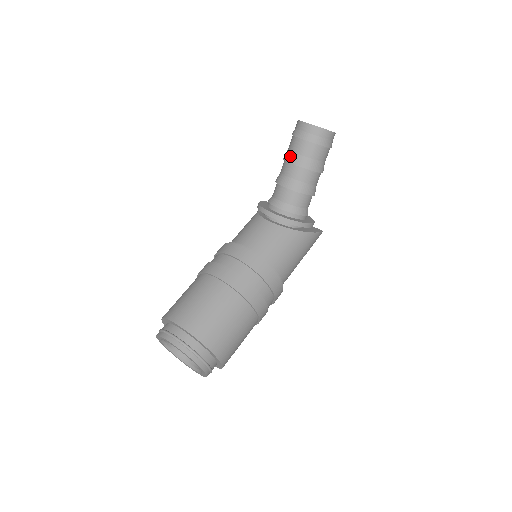
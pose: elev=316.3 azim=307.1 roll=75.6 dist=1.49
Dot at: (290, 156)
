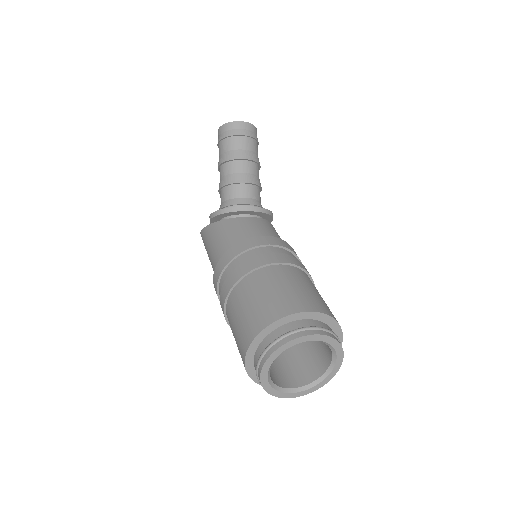
Dot at: (238, 153)
